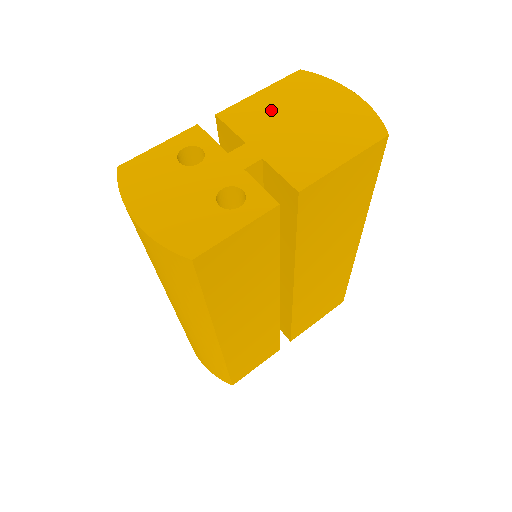
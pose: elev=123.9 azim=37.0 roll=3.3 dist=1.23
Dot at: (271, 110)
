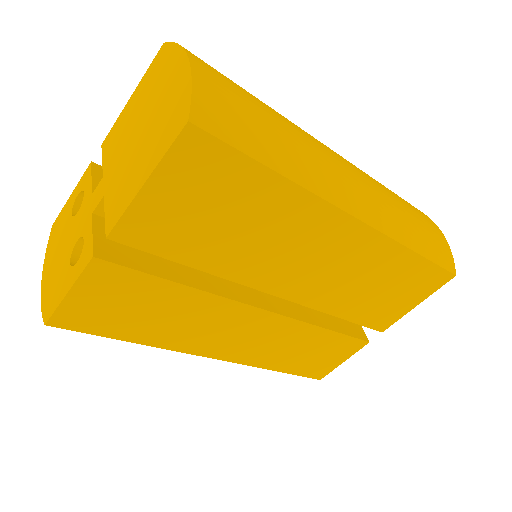
Dot at: (128, 122)
